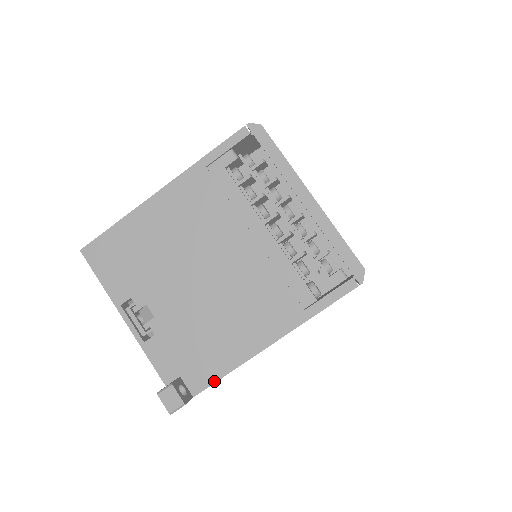
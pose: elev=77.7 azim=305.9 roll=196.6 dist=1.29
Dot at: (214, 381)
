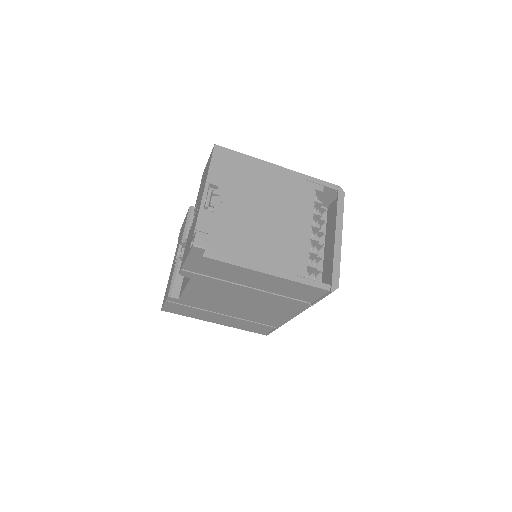
Dot at: (221, 260)
